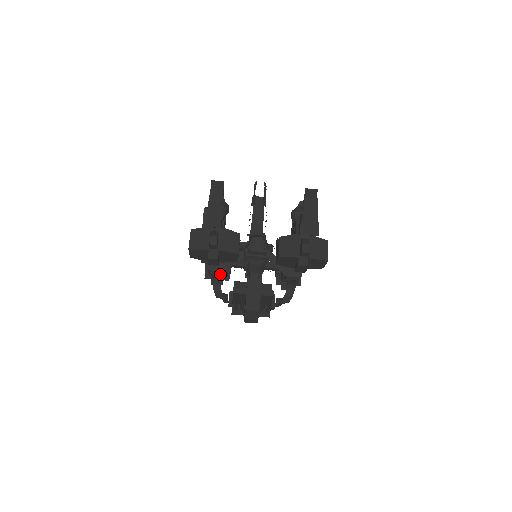
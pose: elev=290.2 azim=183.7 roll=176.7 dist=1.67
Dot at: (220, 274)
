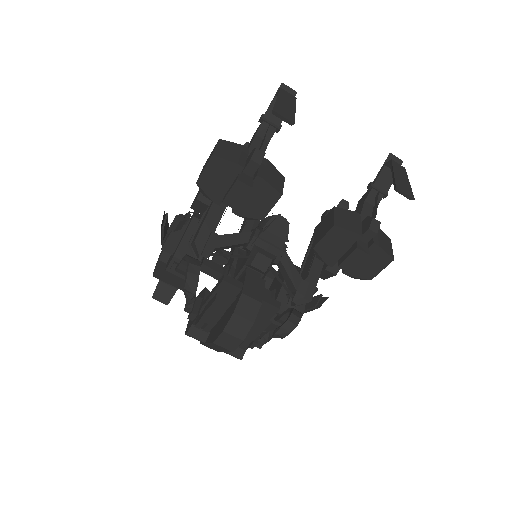
Dot at: (206, 252)
